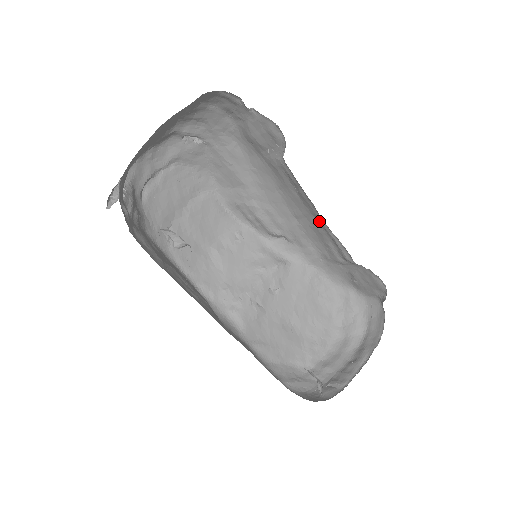
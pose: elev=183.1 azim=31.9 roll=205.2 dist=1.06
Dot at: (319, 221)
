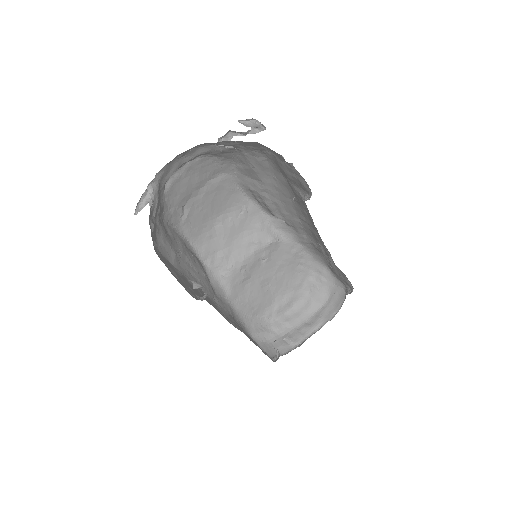
Dot at: (318, 235)
